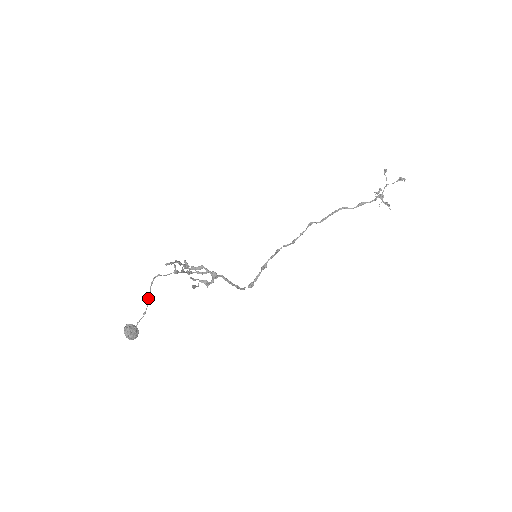
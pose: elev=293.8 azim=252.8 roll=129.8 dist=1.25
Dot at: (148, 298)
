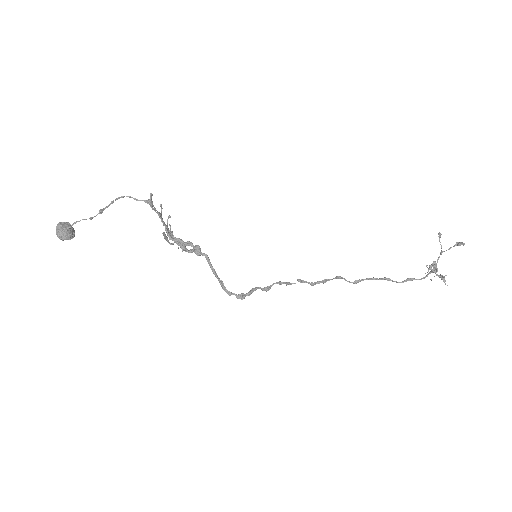
Dot at: (105, 207)
